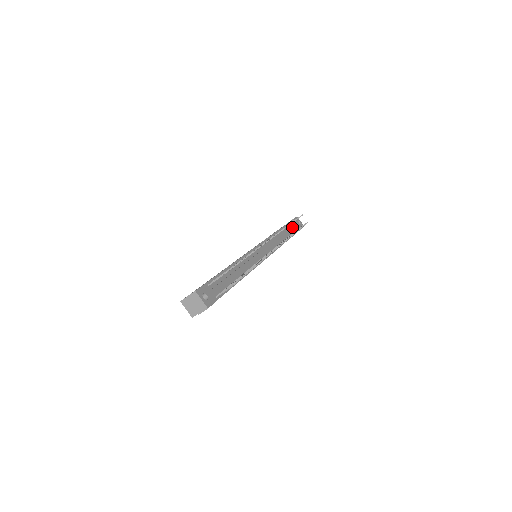
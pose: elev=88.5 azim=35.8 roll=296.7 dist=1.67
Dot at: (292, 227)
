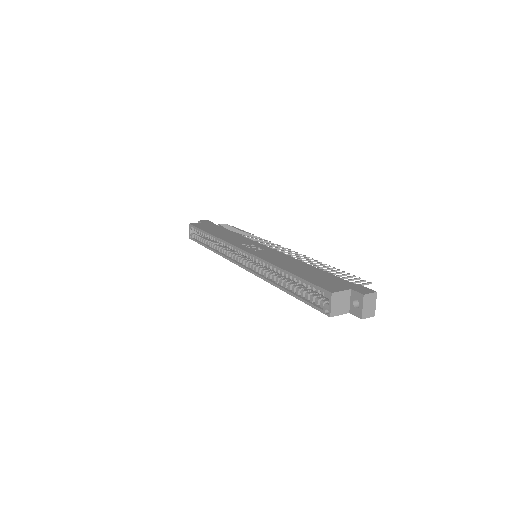
Dot at: occluded
